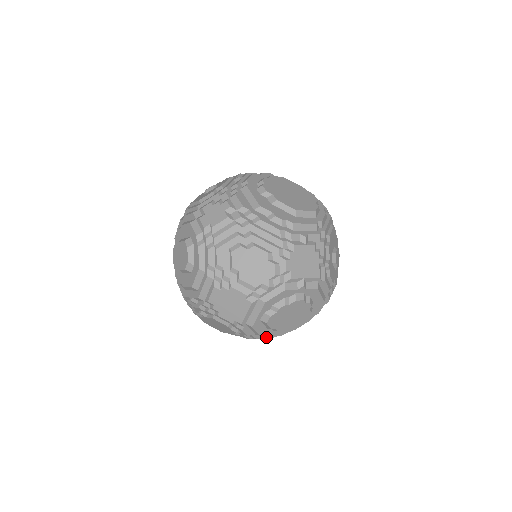
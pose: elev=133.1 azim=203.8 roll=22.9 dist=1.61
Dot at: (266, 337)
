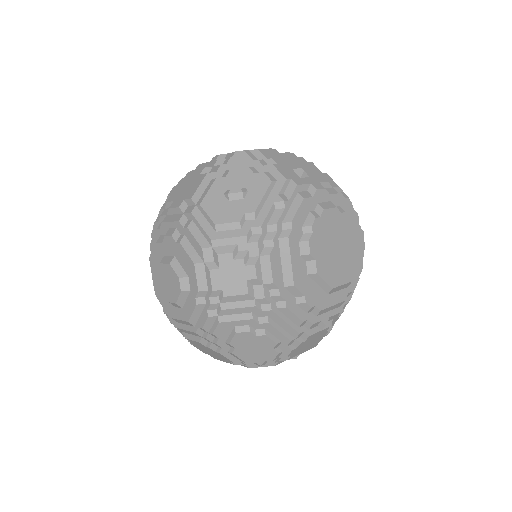
Dot at: occluded
